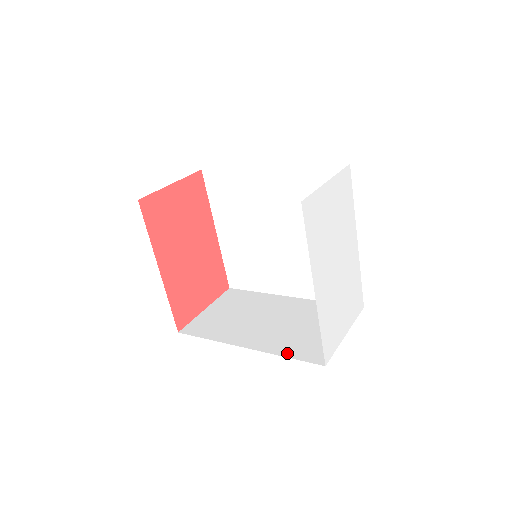
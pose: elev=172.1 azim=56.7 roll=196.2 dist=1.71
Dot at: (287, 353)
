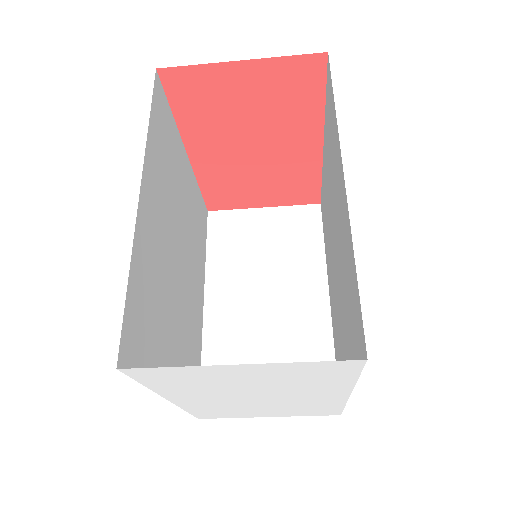
Dot at: (208, 360)
